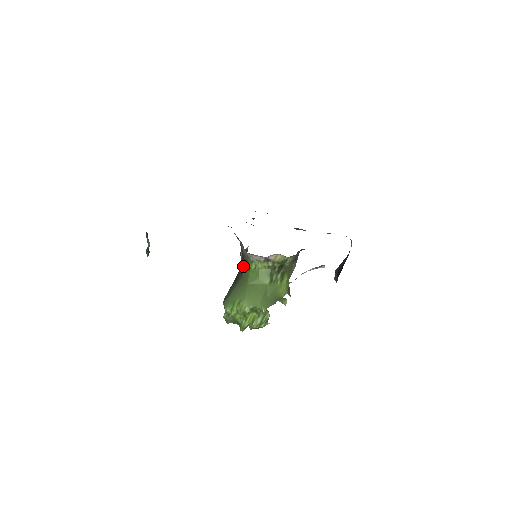
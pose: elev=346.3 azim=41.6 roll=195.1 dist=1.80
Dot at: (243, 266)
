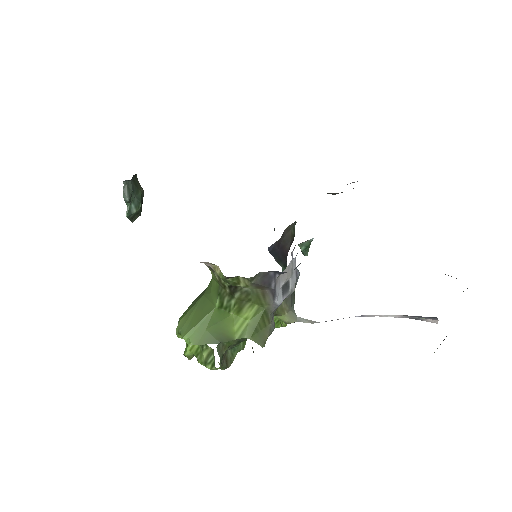
Dot at: occluded
